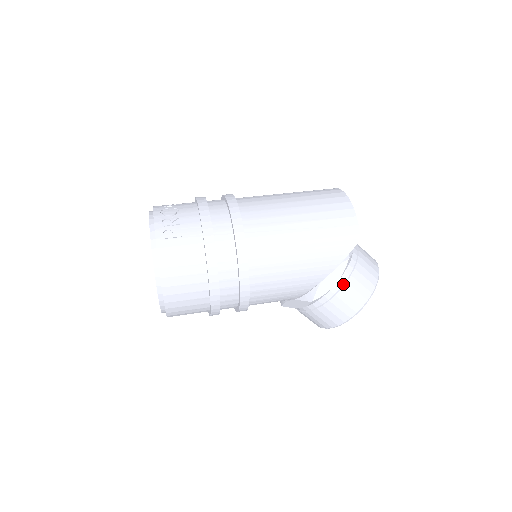
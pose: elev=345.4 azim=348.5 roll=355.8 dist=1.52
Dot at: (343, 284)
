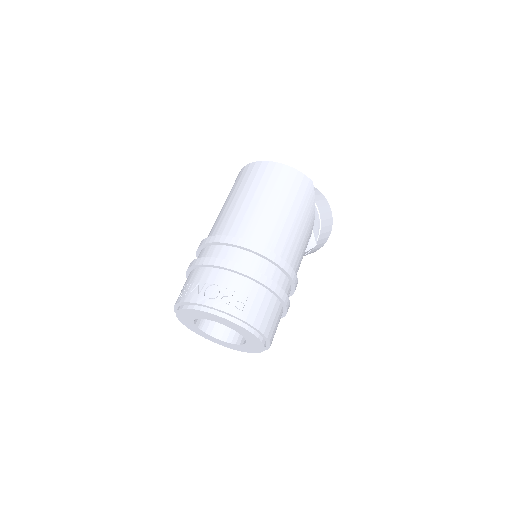
Dot at: (319, 217)
